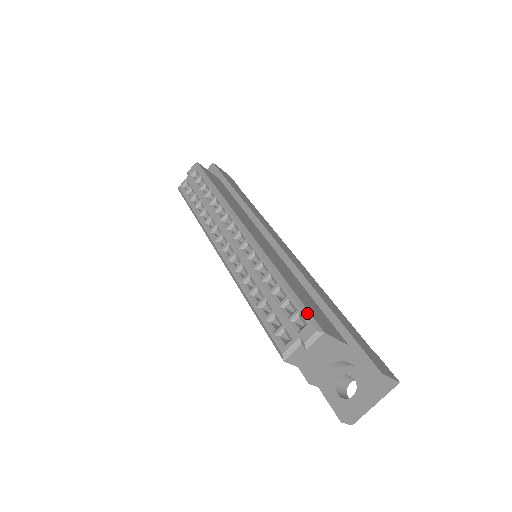
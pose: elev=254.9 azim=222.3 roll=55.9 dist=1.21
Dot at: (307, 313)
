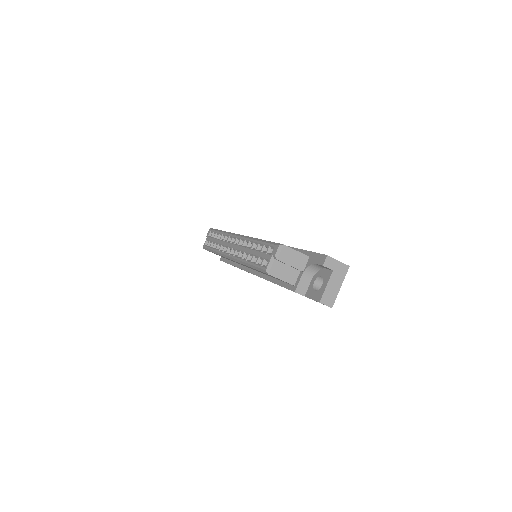
Dot at: (274, 243)
